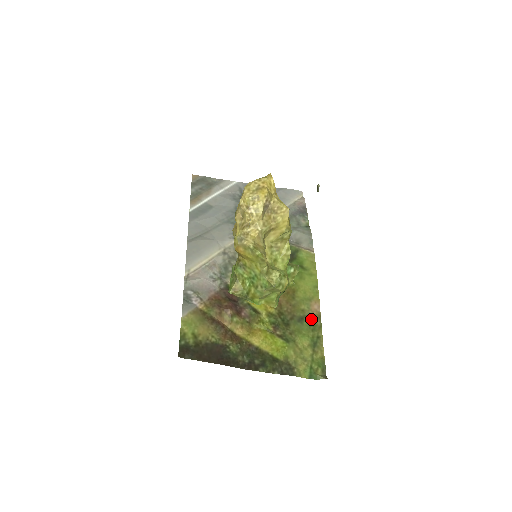
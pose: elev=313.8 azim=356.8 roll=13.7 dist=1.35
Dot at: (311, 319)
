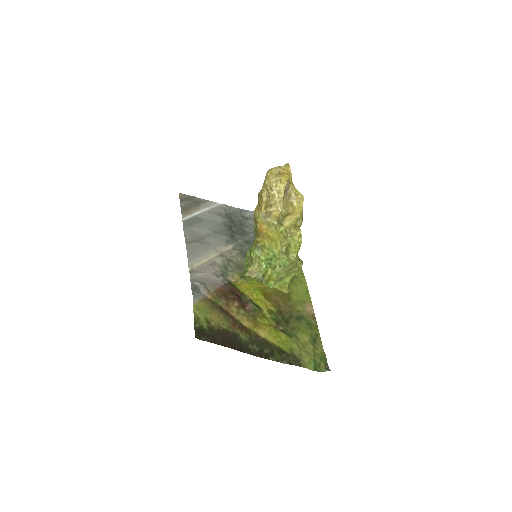
Dot at: (307, 319)
